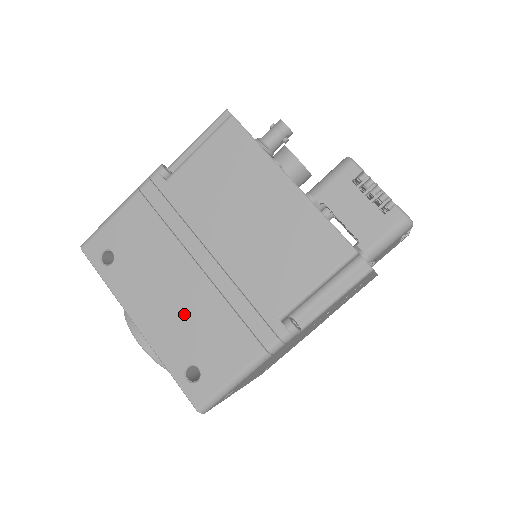
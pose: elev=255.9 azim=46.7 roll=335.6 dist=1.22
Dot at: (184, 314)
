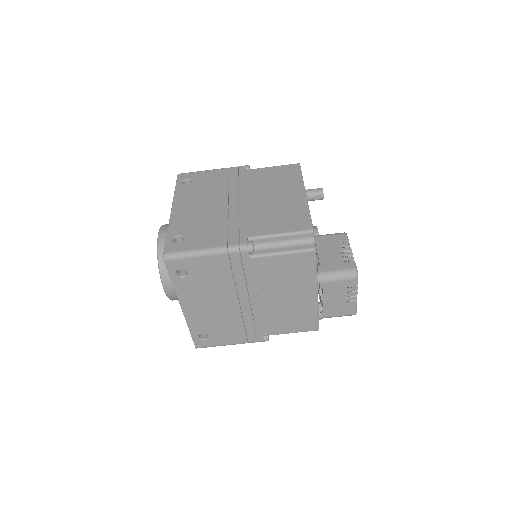
Dot at: (201, 216)
